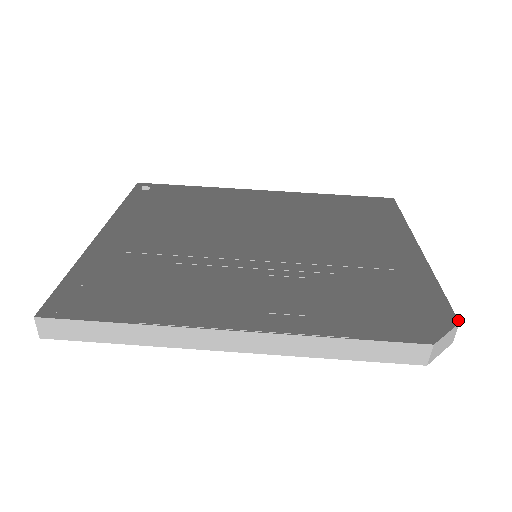
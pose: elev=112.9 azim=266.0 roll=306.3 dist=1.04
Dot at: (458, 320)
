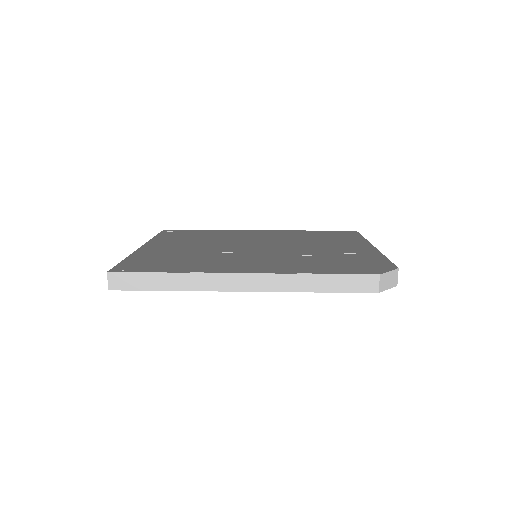
Dot at: occluded
